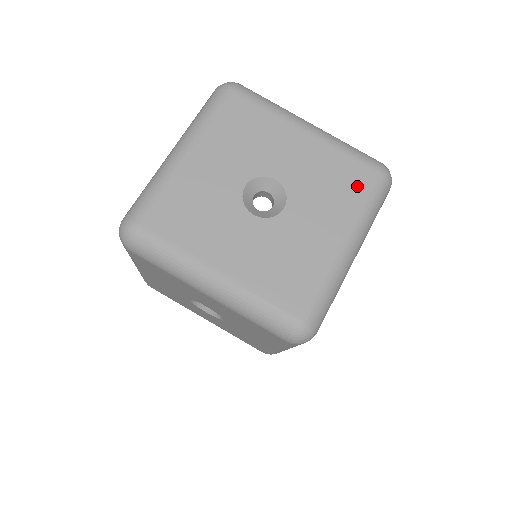
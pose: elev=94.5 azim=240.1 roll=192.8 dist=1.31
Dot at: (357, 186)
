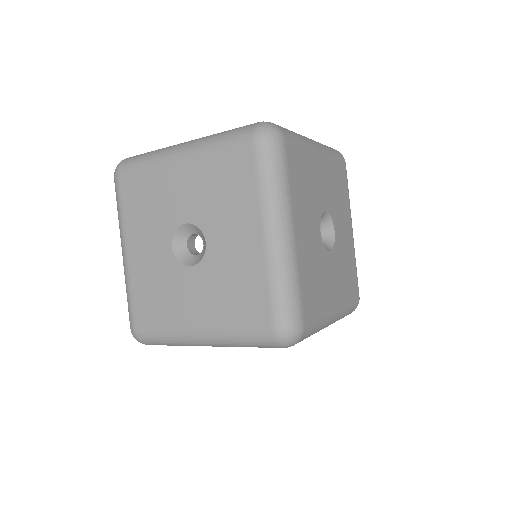
Dot at: (352, 291)
